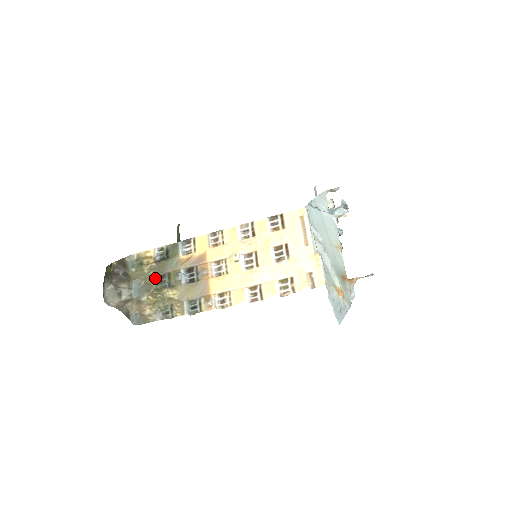
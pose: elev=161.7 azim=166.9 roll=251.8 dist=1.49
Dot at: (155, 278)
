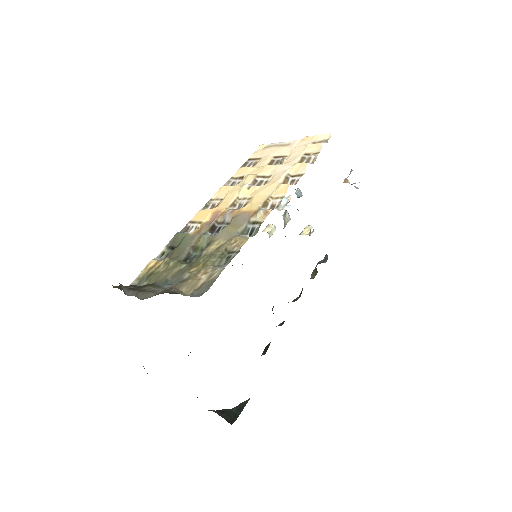
Dot at: (180, 263)
